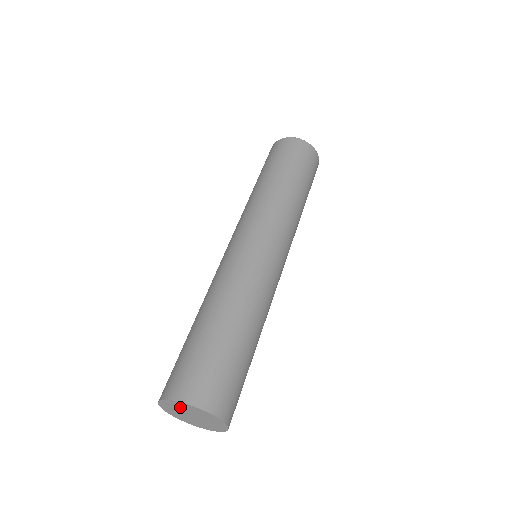
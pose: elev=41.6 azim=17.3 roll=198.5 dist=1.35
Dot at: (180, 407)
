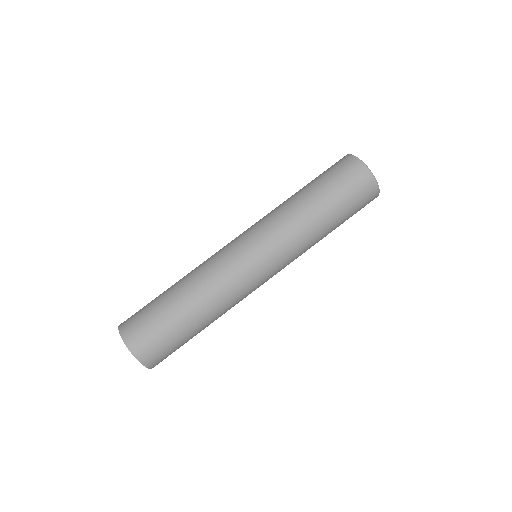
Dot at: occluded
